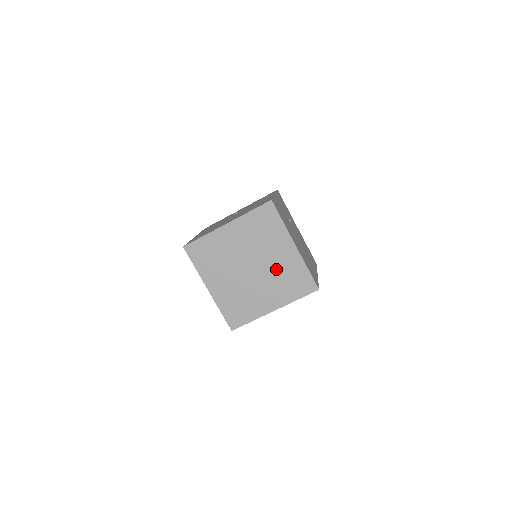
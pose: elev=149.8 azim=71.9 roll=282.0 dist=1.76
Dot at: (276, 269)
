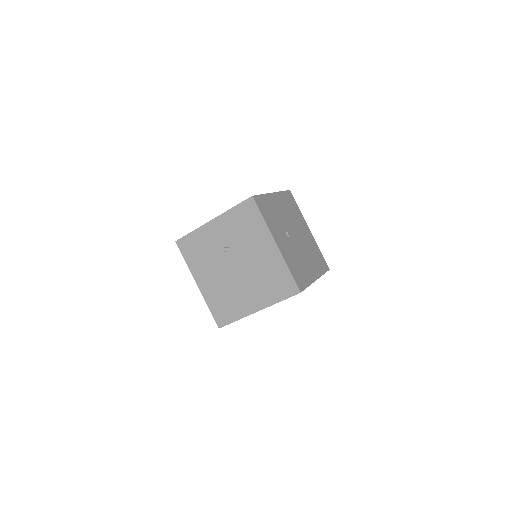
Dot at: occluded
